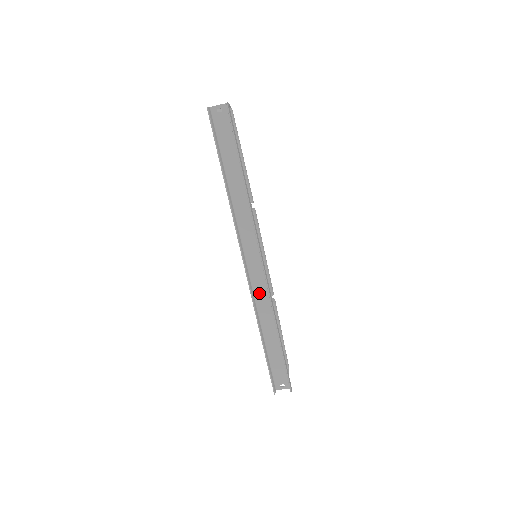
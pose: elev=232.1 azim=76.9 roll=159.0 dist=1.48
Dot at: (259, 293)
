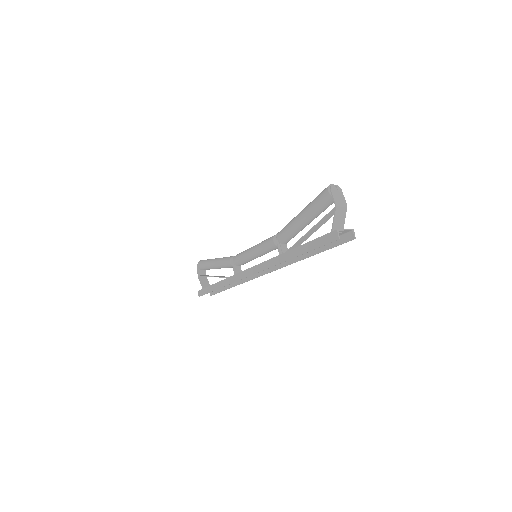
Dot at: occluded
